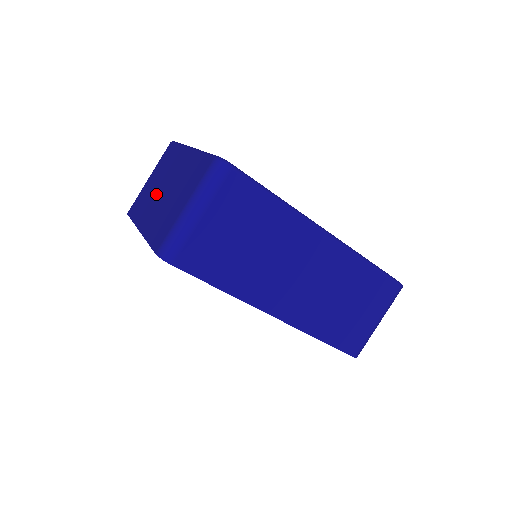
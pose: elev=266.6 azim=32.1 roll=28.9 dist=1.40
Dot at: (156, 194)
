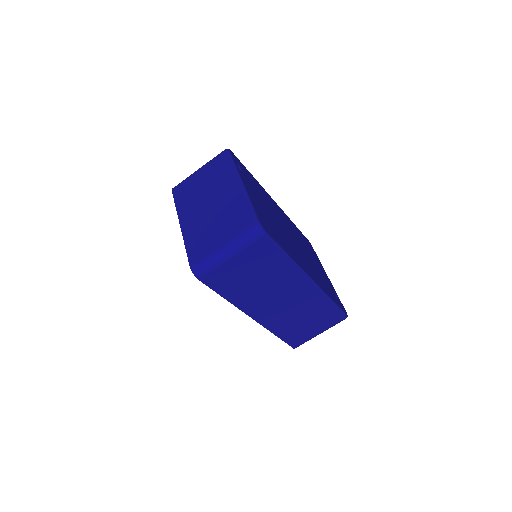
Dot at: (202, 201)
